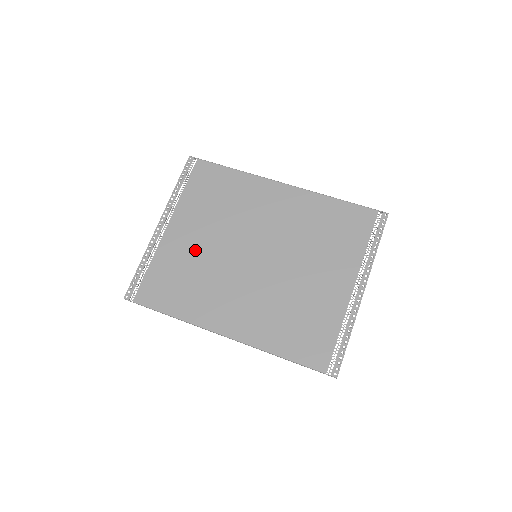
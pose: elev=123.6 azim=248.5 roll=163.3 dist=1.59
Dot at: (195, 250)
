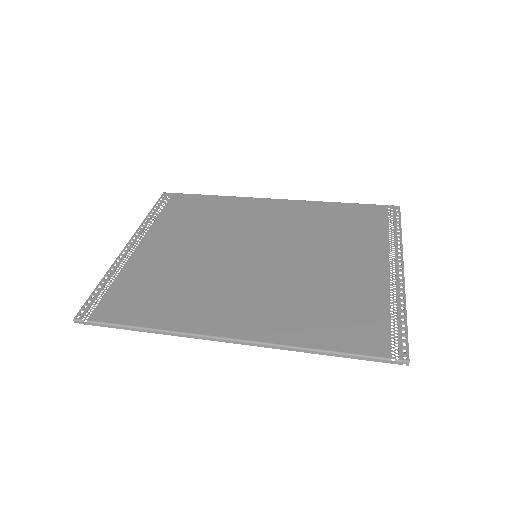
Dot at: (176, 260)
